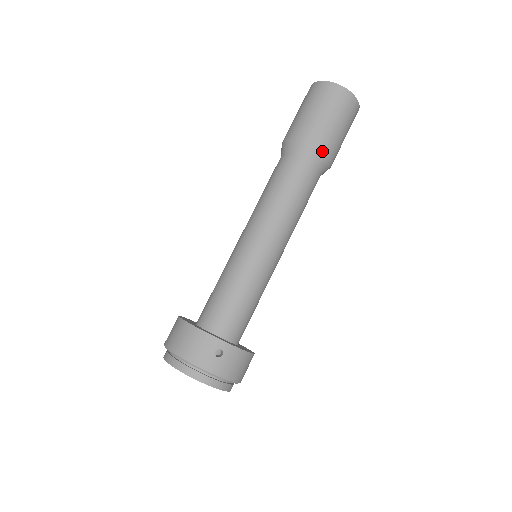
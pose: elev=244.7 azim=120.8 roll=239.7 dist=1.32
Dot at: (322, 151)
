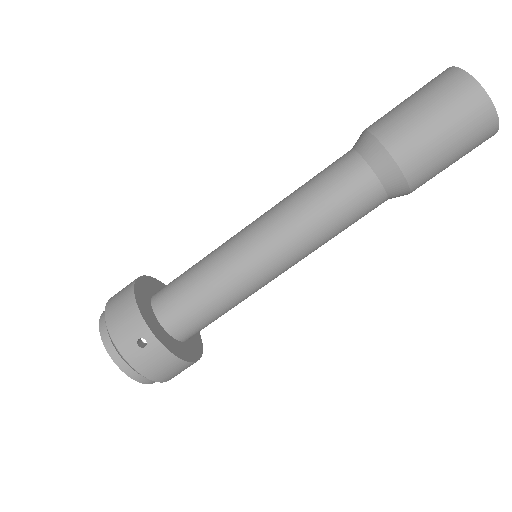
Dot at: (400, 168)
